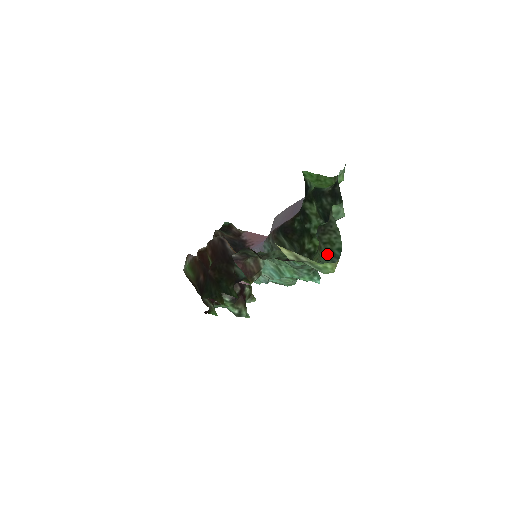
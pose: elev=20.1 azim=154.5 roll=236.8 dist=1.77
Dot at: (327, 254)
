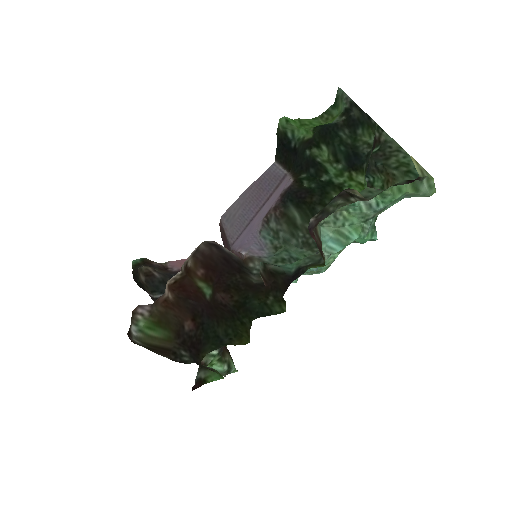
Dot at: (407, 179)
